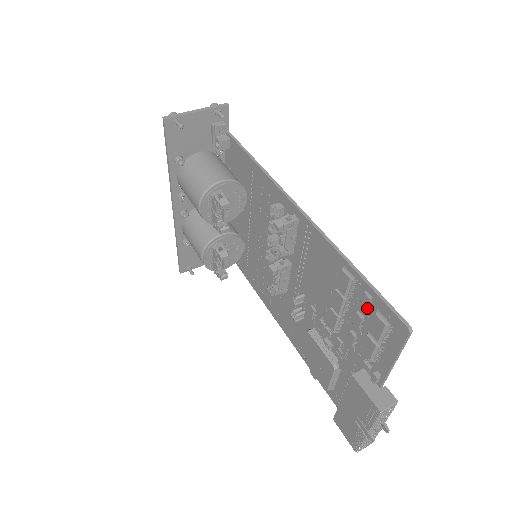
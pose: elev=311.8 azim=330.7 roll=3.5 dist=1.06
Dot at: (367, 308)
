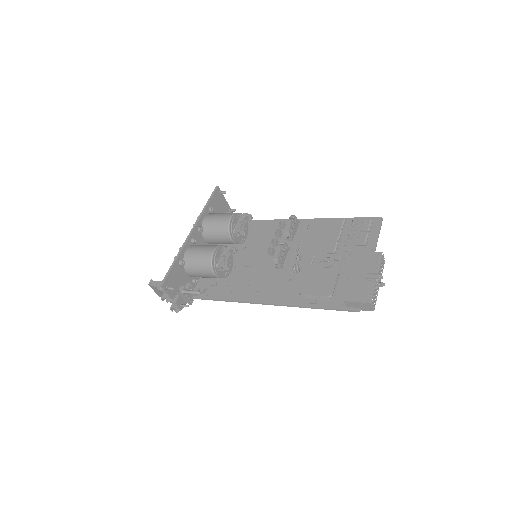
Dot at: (355, 227)
